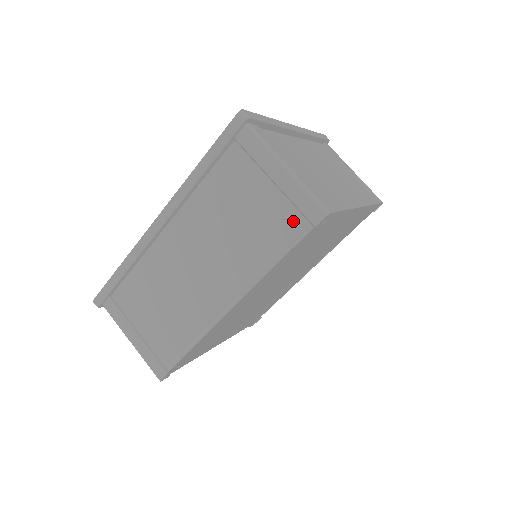
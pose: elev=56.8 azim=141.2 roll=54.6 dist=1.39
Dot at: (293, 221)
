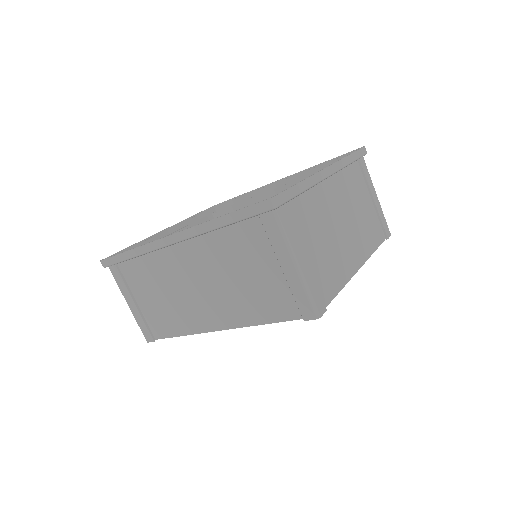
Dot at: (288, 305)
